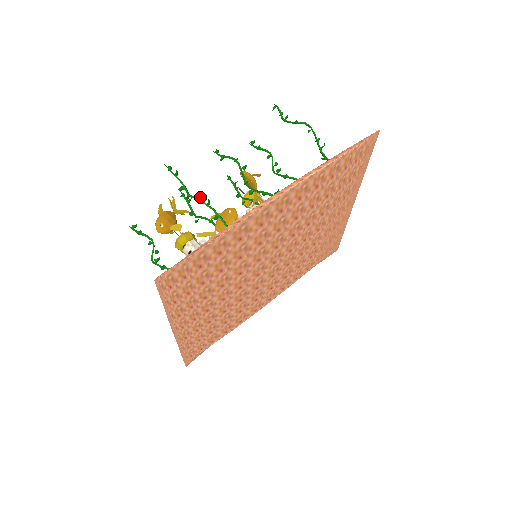
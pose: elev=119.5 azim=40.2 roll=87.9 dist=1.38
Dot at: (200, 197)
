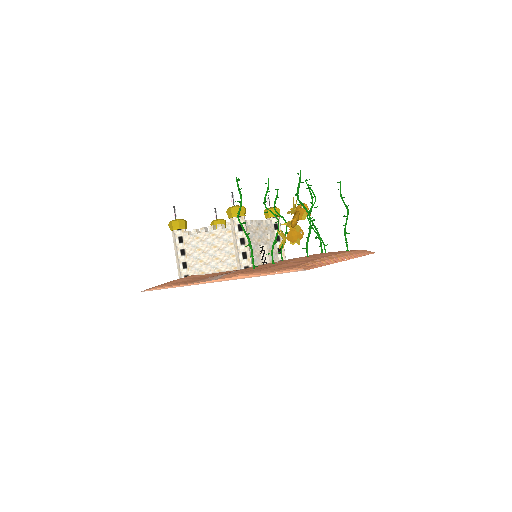
Dot at: (308, 215)
